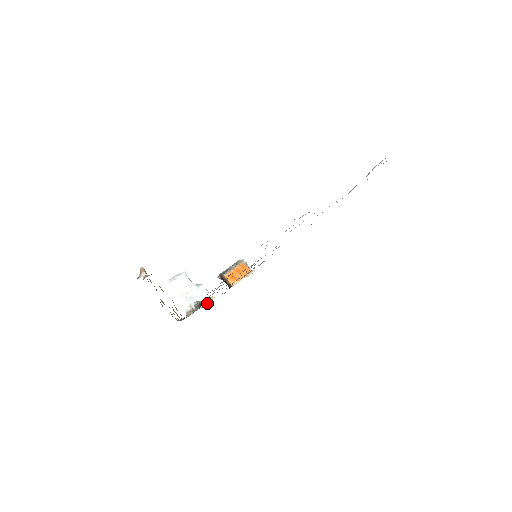
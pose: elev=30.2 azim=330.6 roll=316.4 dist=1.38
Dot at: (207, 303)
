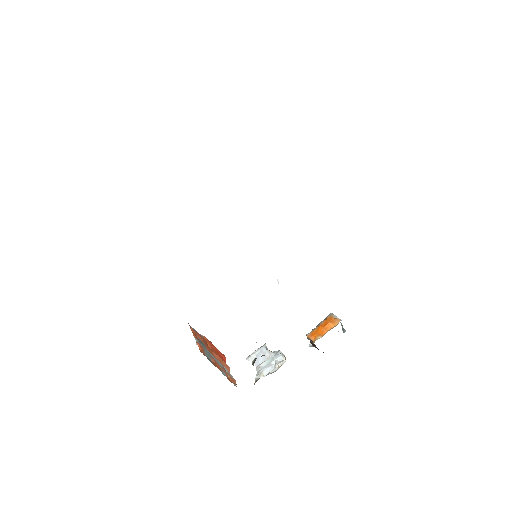
Dot at: (280, 366)
